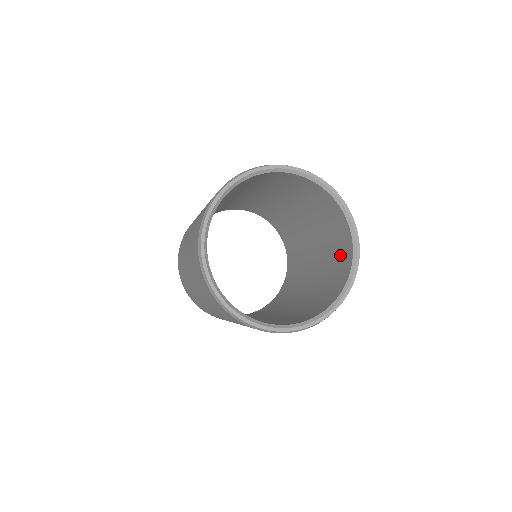
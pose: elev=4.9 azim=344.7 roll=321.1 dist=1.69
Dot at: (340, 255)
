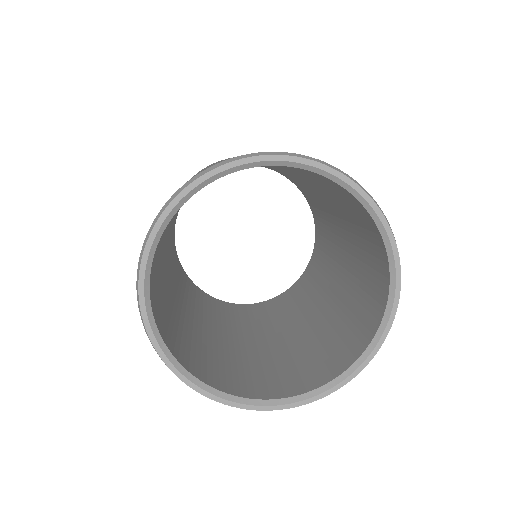
Dot at: (328, 356)
